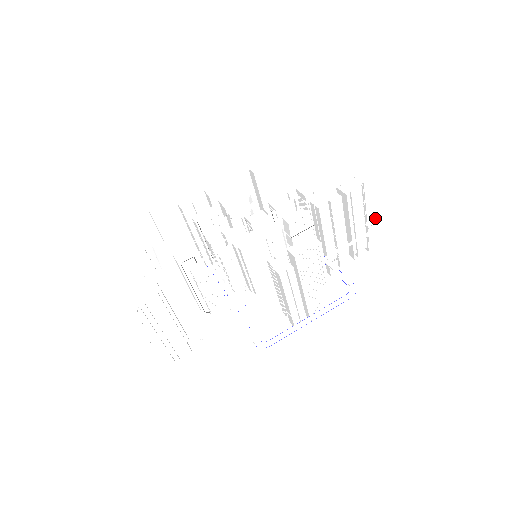
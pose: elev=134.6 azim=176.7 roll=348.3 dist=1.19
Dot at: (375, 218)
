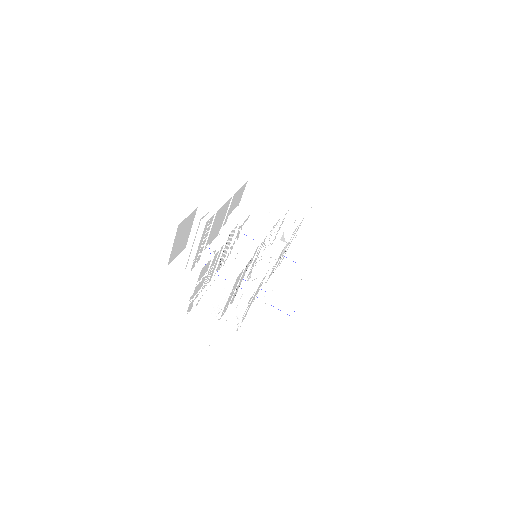
Dot at: occluded
